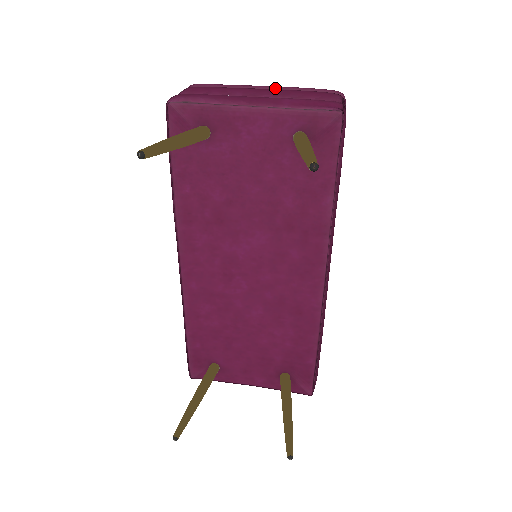
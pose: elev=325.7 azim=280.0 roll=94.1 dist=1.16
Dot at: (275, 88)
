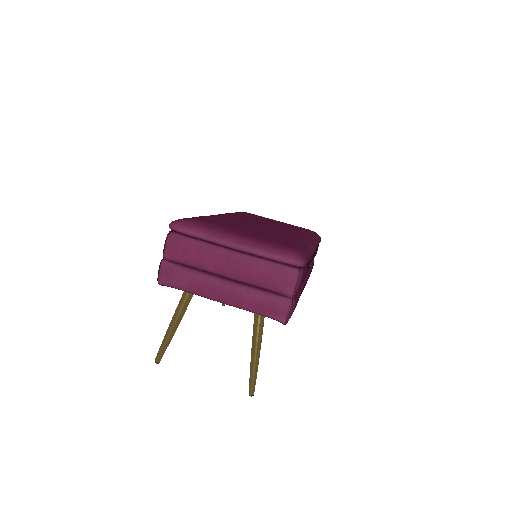
Dot at: (242, 251)
